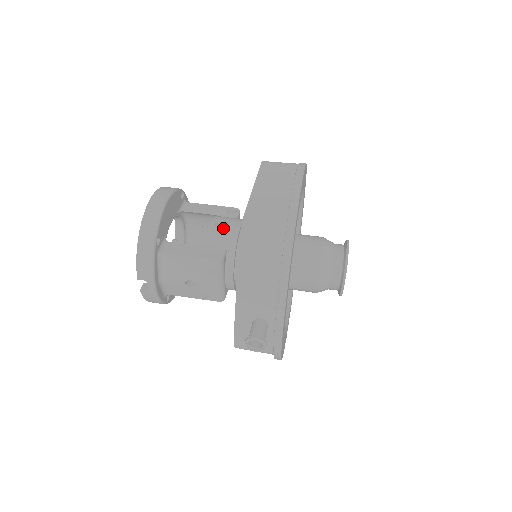
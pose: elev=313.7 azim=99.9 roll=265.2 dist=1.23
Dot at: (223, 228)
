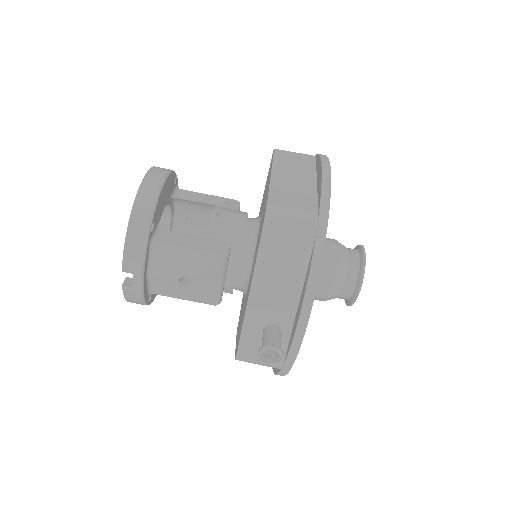
Dot at: (227, 219)
